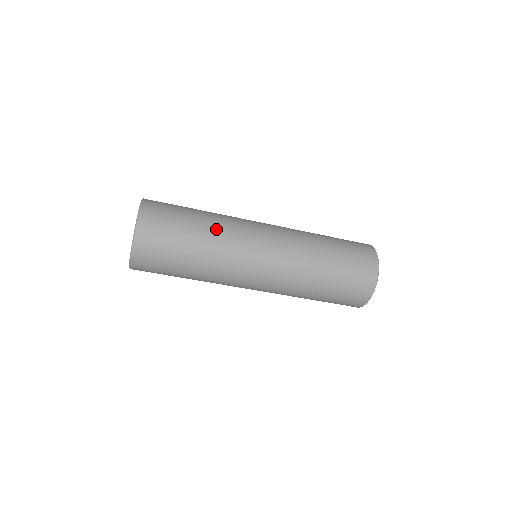
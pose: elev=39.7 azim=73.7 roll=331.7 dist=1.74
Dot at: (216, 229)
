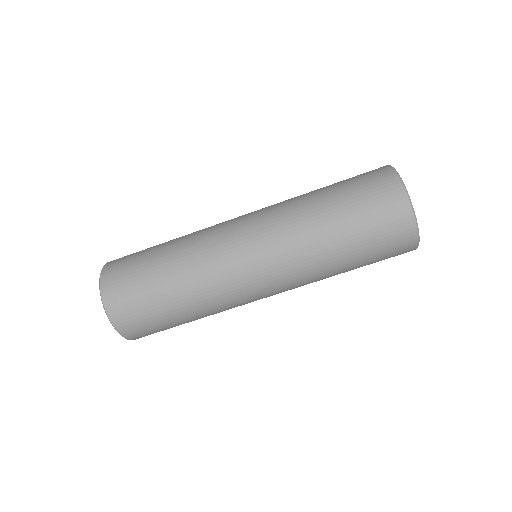
Dot at: occluded
